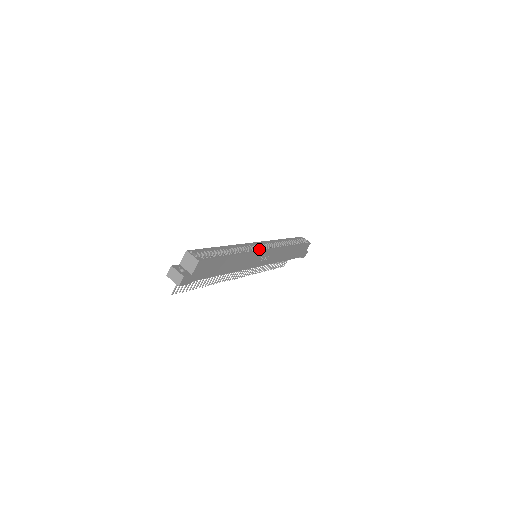
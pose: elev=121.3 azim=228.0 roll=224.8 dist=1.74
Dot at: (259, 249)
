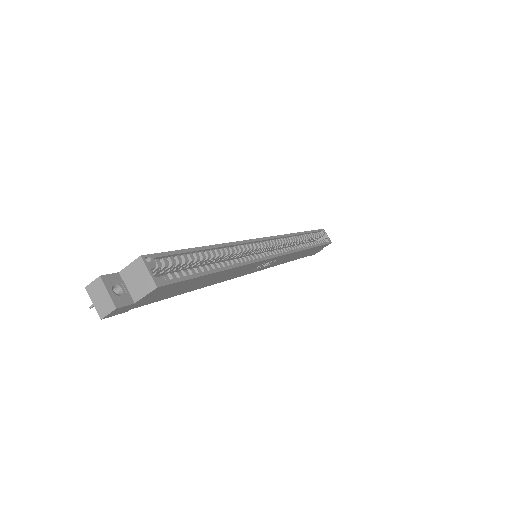
Dot at: (266, 252)
